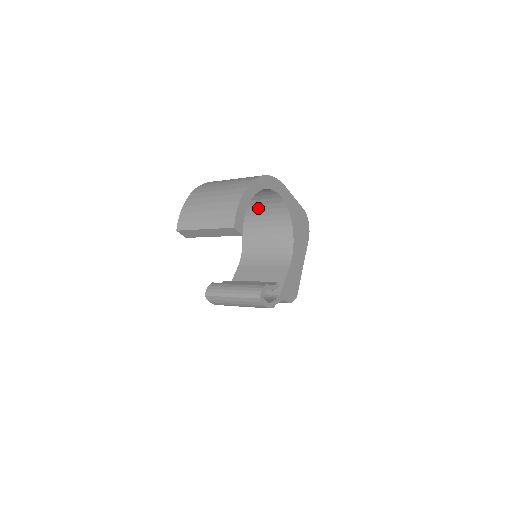
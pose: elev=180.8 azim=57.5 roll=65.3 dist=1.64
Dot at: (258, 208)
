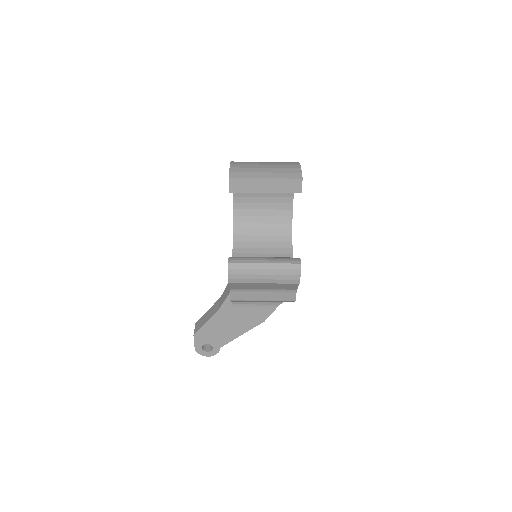
Dot at: (261, 214)
